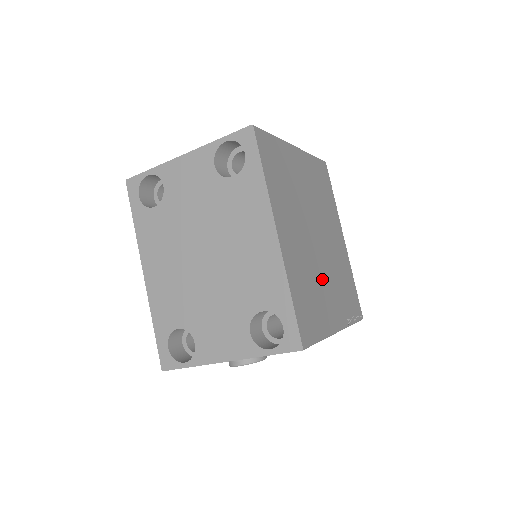
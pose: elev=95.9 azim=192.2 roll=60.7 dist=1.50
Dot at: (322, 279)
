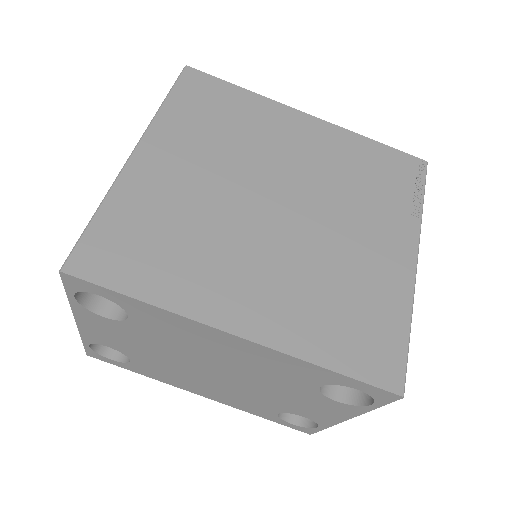
Dot at: (337, 245)
